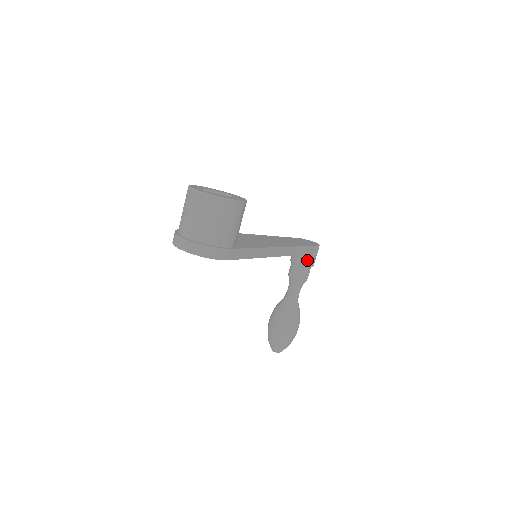
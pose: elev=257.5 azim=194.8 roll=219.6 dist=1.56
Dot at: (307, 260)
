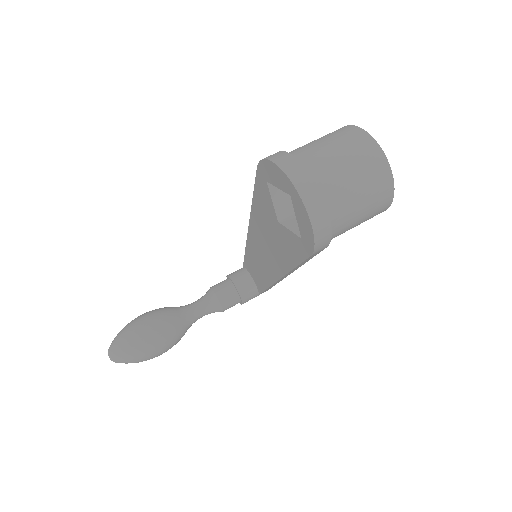
Dot at: (249, 295)
